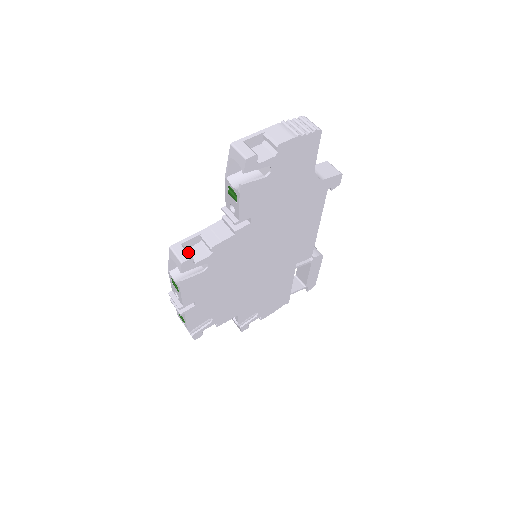
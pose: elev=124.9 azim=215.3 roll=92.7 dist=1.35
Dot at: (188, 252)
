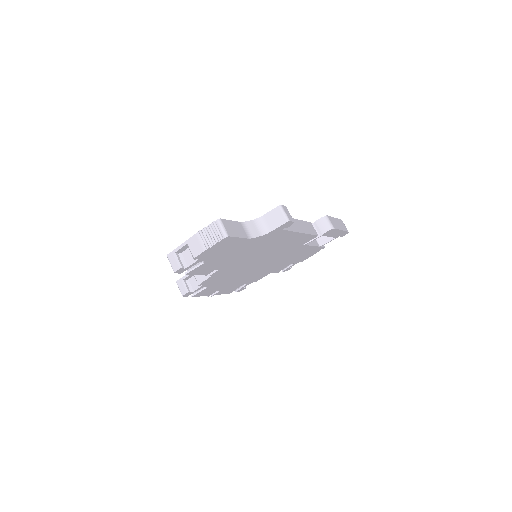
Dot at: (186, 287)
